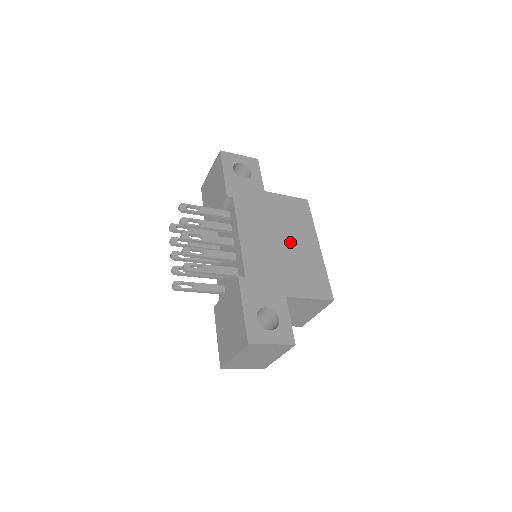
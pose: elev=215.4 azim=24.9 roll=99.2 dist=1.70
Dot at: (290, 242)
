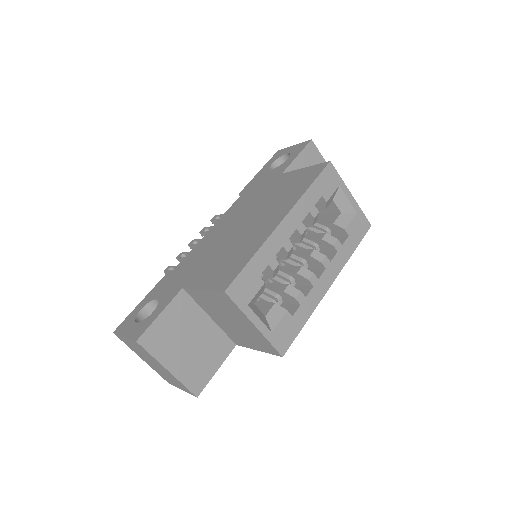
Dot at: (250, 224)
